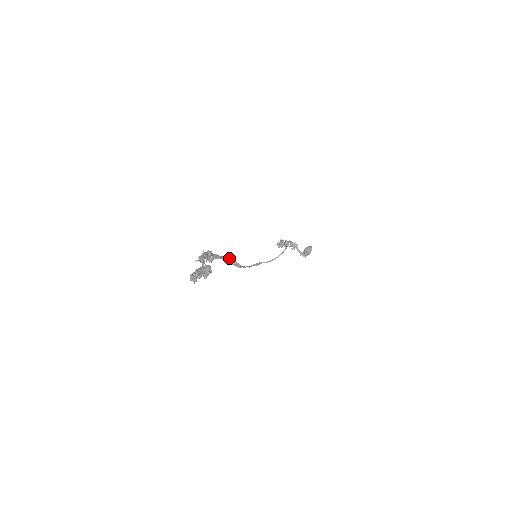
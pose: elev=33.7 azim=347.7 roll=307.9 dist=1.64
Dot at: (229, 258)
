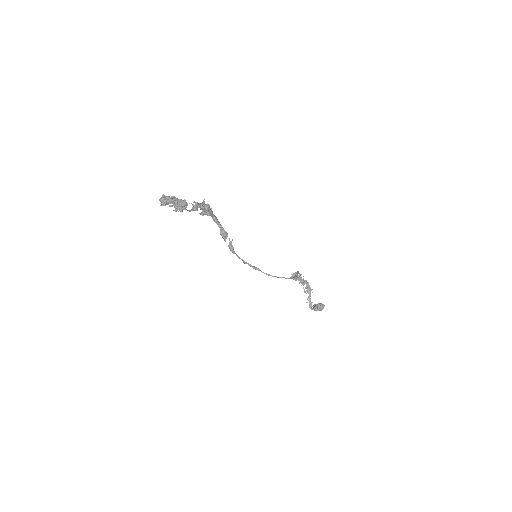
Dot at: occluded
